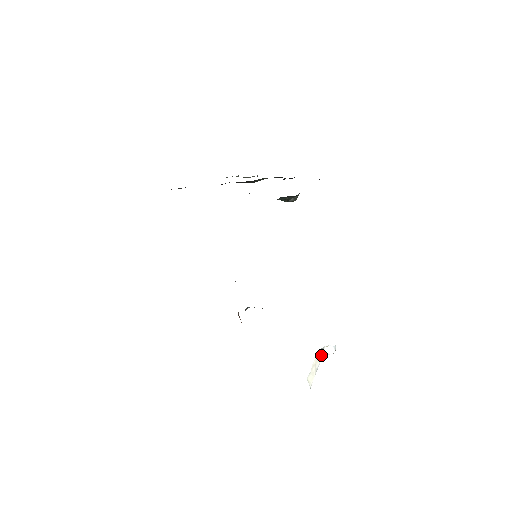
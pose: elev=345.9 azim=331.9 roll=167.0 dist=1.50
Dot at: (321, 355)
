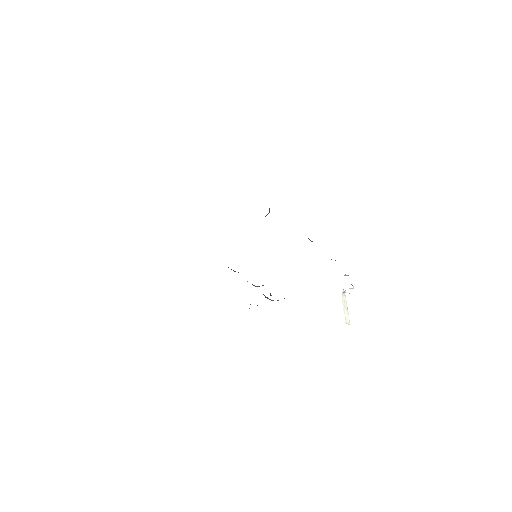
Dot at: (344, 295)
